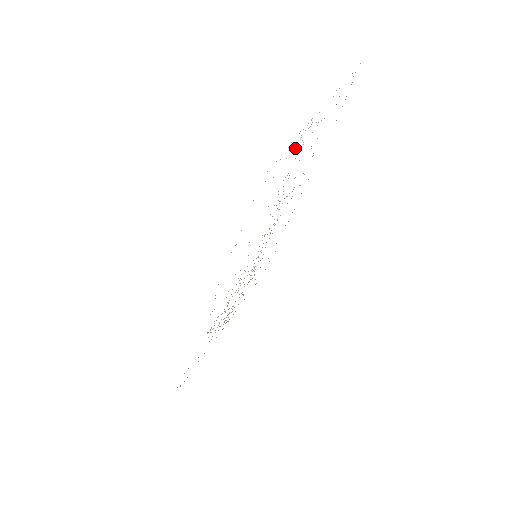
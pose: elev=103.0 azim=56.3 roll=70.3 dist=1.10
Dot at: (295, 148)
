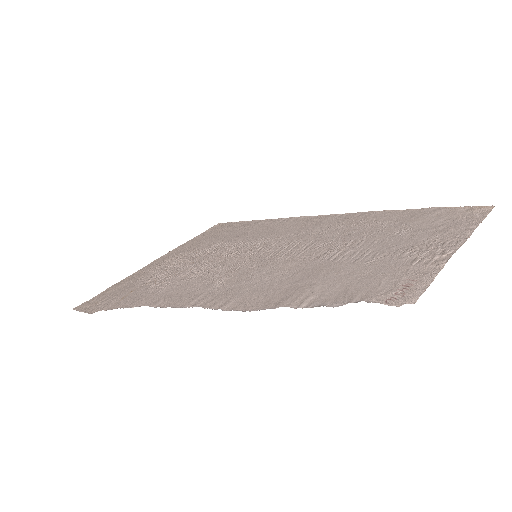
Dot at: (416, 262)
